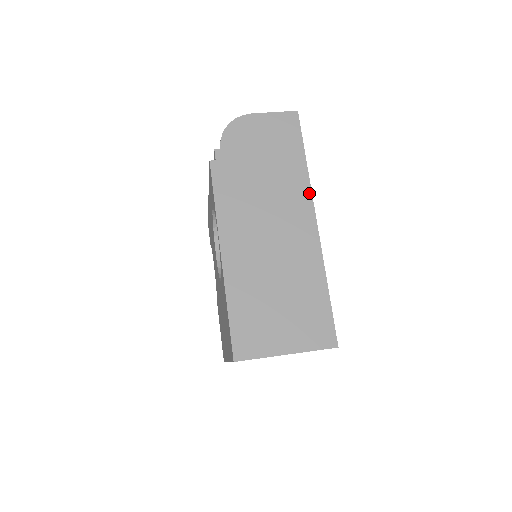
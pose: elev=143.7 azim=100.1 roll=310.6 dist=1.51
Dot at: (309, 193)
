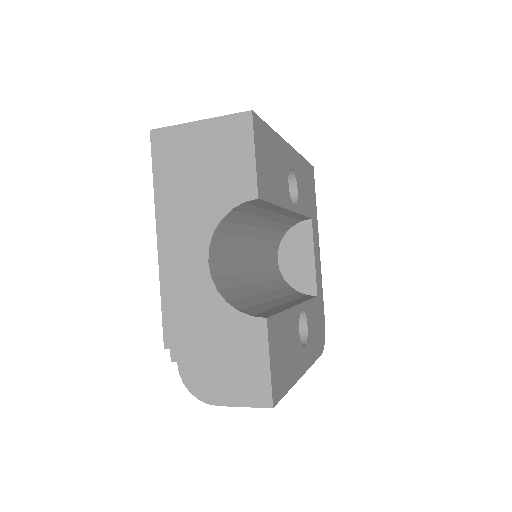
Dot at: occluded
